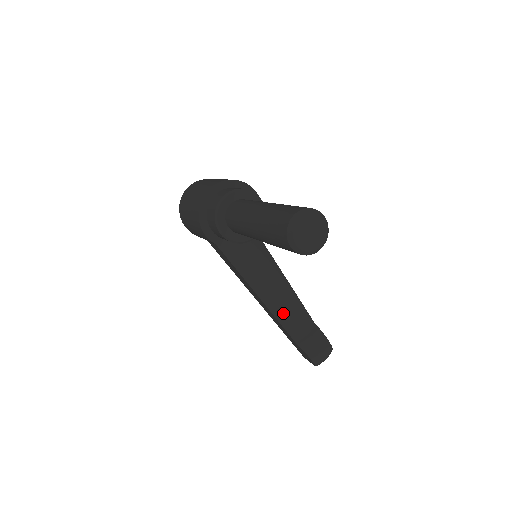
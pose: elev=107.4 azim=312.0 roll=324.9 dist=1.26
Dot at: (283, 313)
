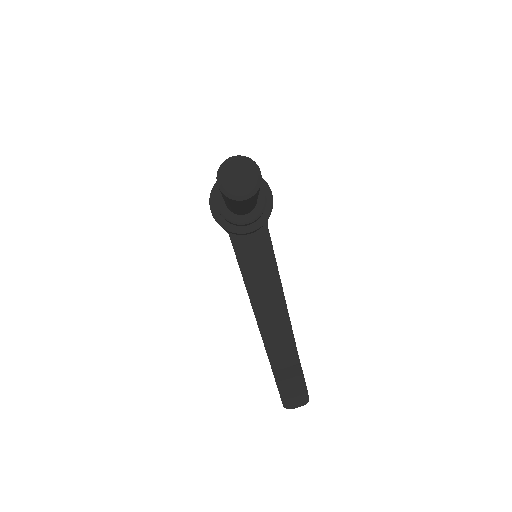
Dot at: (269, 331)
